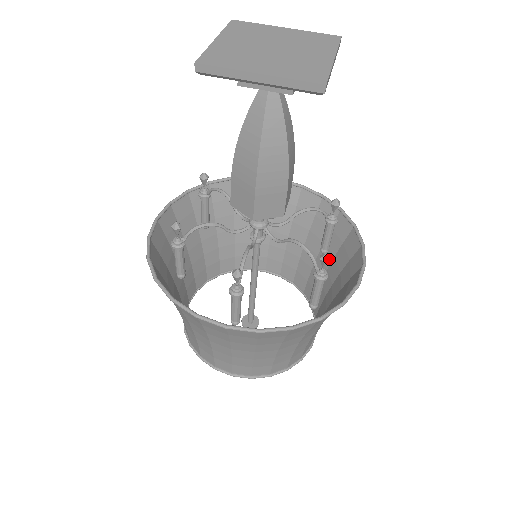
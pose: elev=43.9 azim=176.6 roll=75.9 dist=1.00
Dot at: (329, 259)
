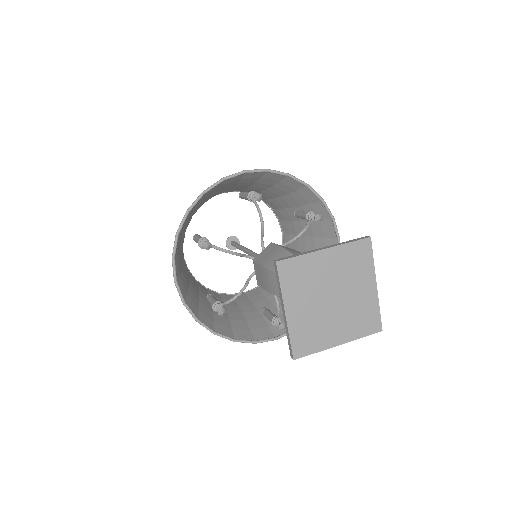
Dot at: occluded
